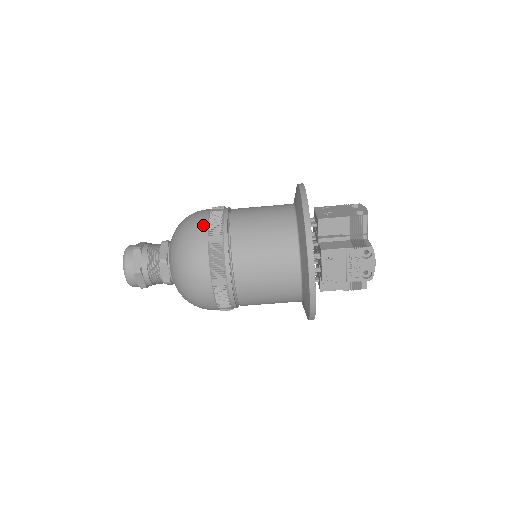
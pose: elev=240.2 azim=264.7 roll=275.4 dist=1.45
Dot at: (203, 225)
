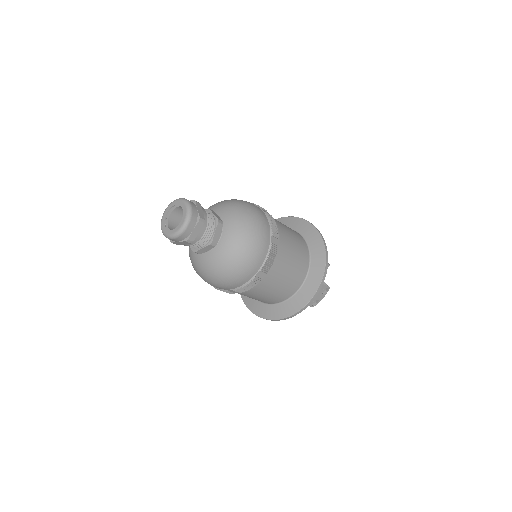
Dot at: (238, 285)
